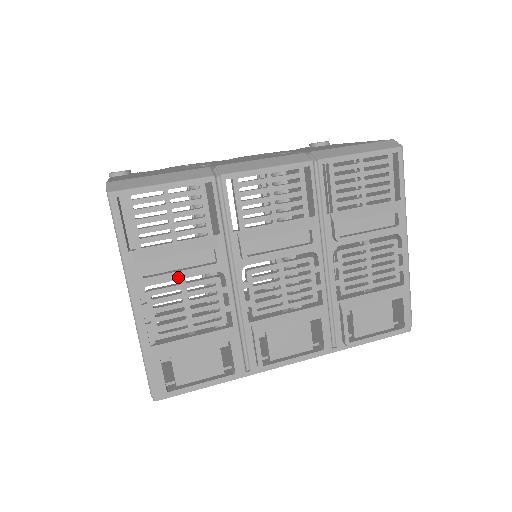
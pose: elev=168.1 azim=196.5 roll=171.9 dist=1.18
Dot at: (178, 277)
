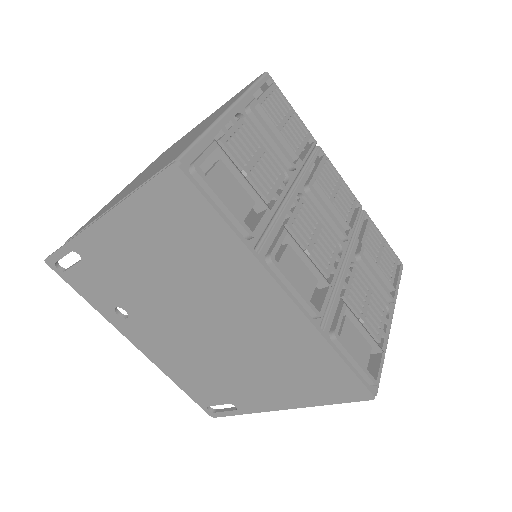
Dot at: (265, 141)
